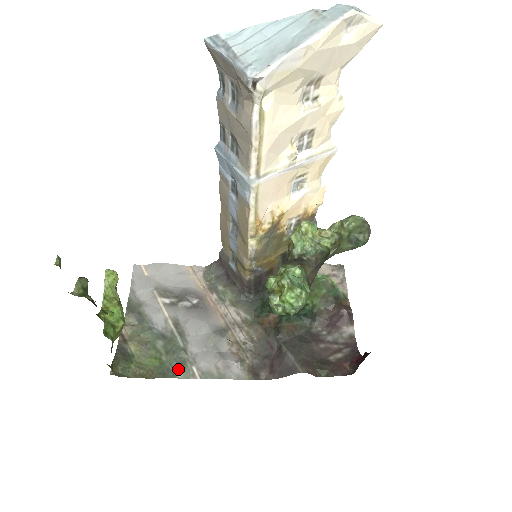
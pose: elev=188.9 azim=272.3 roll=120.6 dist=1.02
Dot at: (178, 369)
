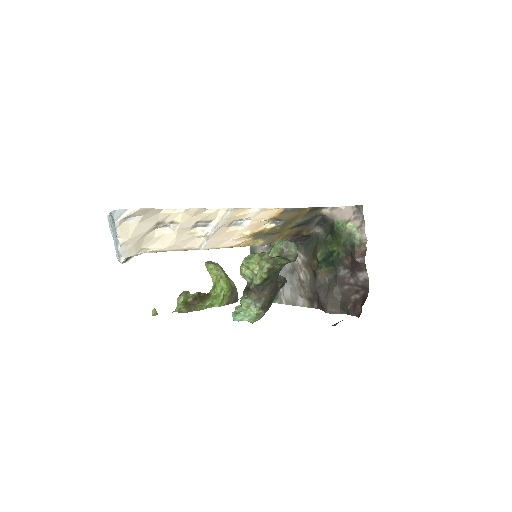
Dot at: (276, 296)
